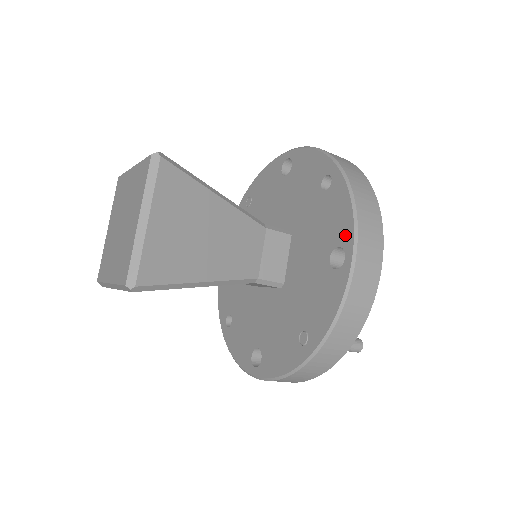
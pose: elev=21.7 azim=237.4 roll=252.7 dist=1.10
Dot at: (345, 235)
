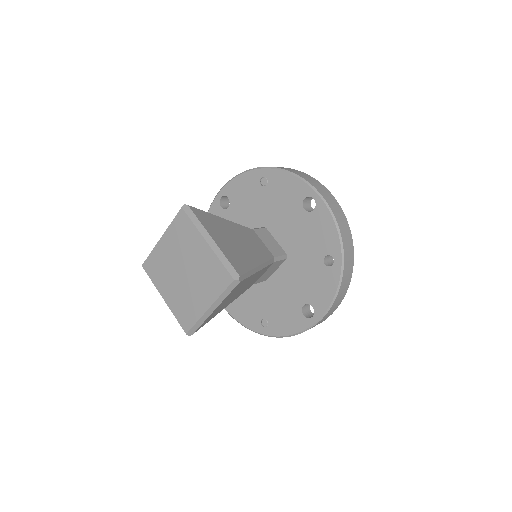
Dot at: (320, 307)
